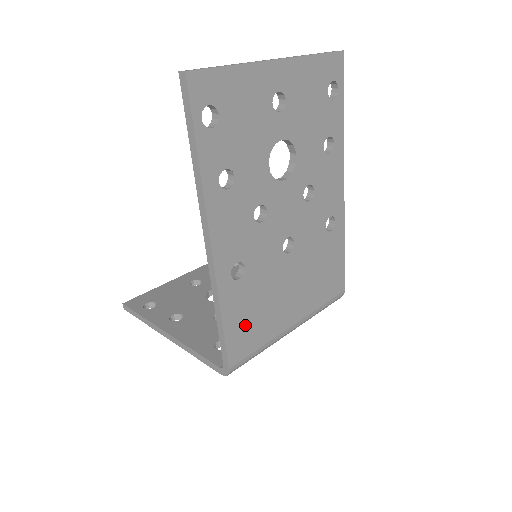
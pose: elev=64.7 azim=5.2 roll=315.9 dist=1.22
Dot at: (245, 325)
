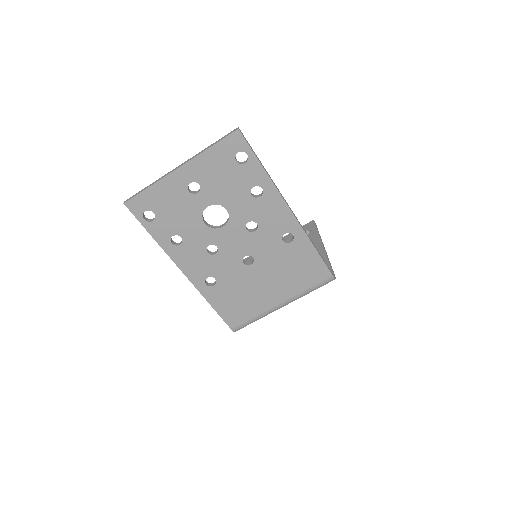
Dot at: (233, 307)
